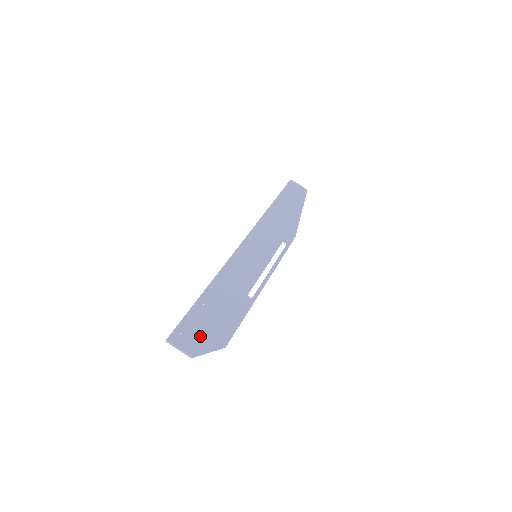
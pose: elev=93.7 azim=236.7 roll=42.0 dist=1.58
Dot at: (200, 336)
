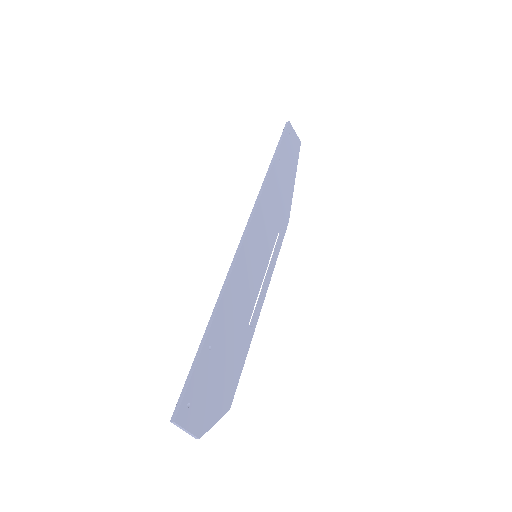
Dot at: (207, 403)
